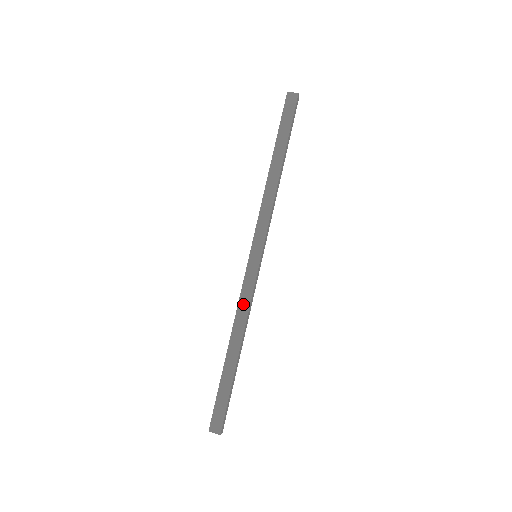
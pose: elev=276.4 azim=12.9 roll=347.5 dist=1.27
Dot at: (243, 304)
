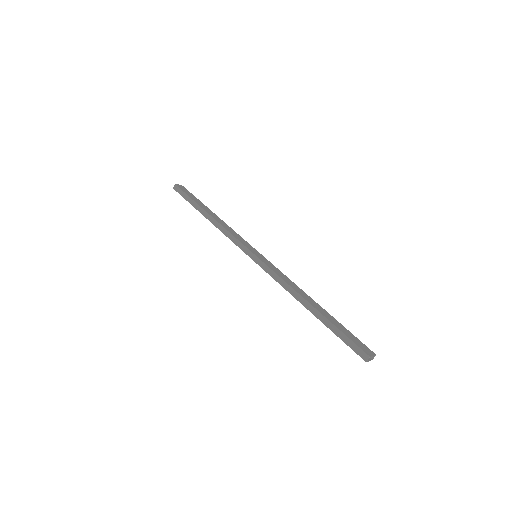
Dot at: (285, 278)
